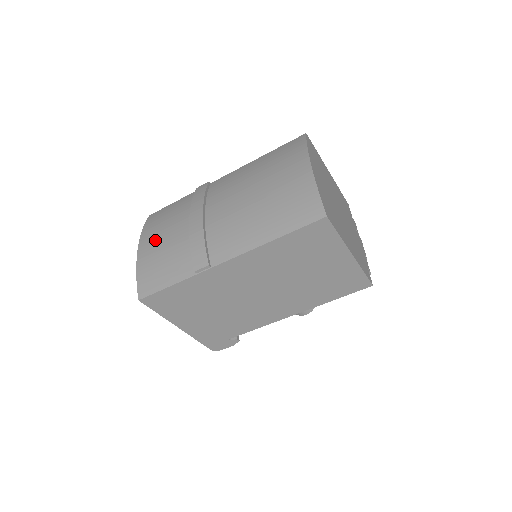
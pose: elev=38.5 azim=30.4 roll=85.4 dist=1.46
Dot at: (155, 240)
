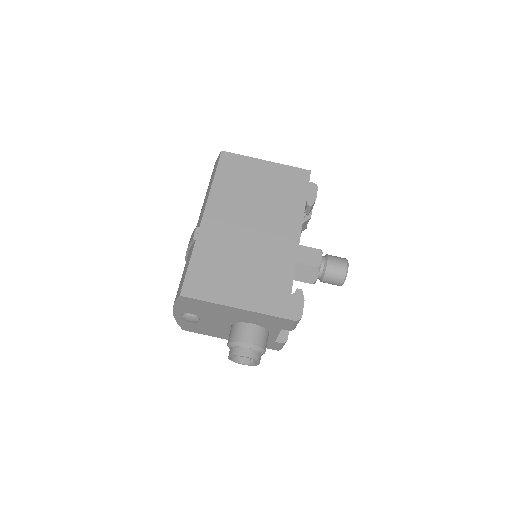
Dot at: occluded
